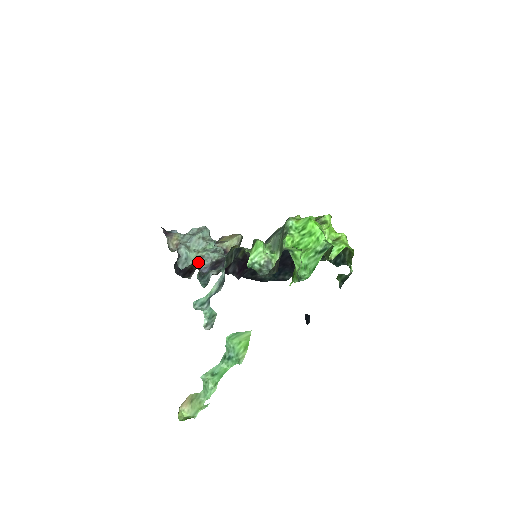
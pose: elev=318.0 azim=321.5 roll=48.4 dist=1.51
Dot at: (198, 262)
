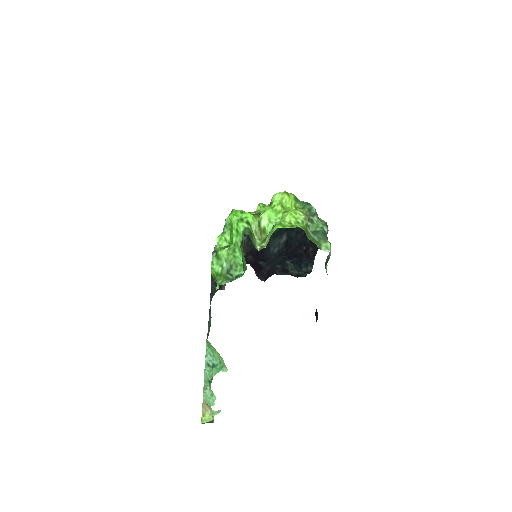
Dot at: occluded
